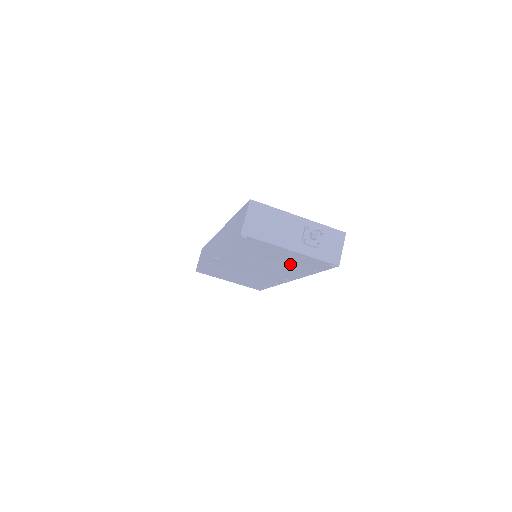
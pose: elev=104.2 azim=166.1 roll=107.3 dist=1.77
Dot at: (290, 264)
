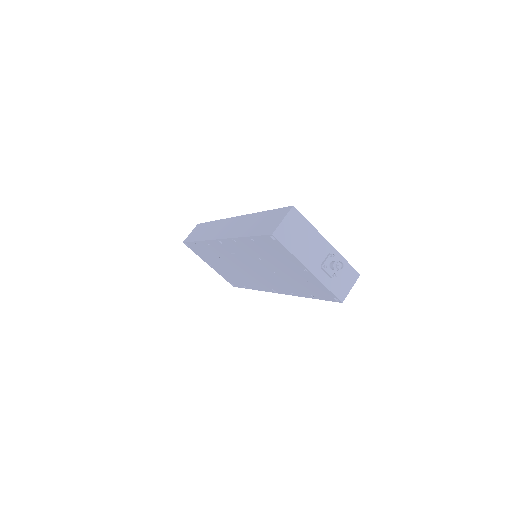
Dot at: (293, 280)
